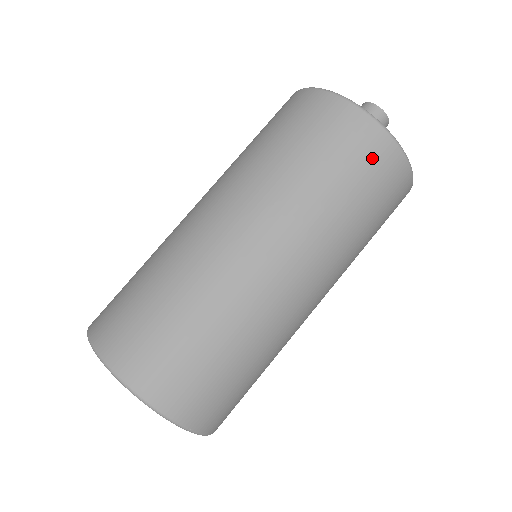
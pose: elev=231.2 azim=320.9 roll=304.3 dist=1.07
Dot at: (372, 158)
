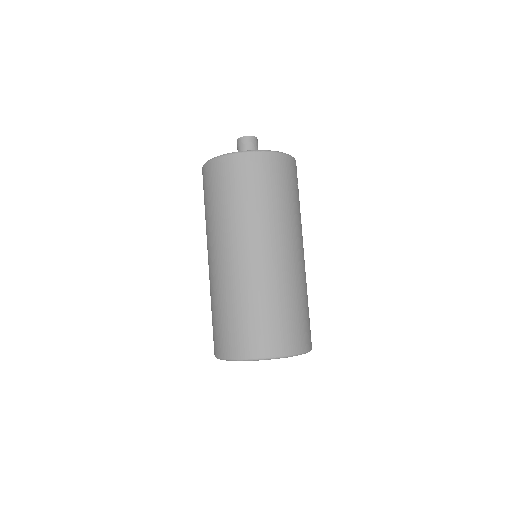
Dot at: (233, 171)
